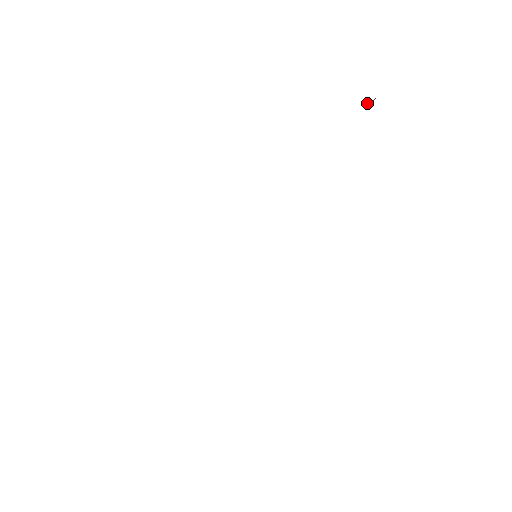
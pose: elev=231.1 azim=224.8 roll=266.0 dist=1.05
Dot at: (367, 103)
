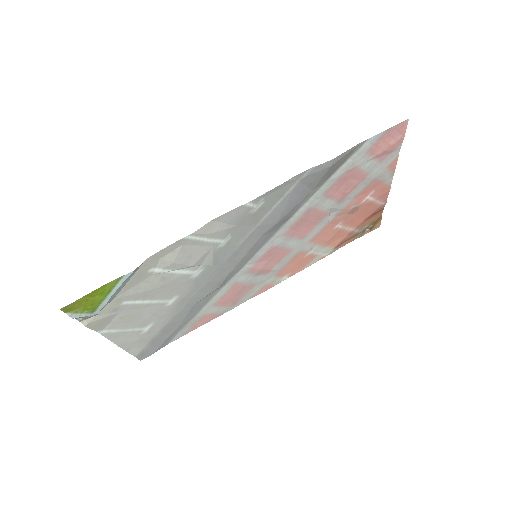
Dot at: (368, 230)
